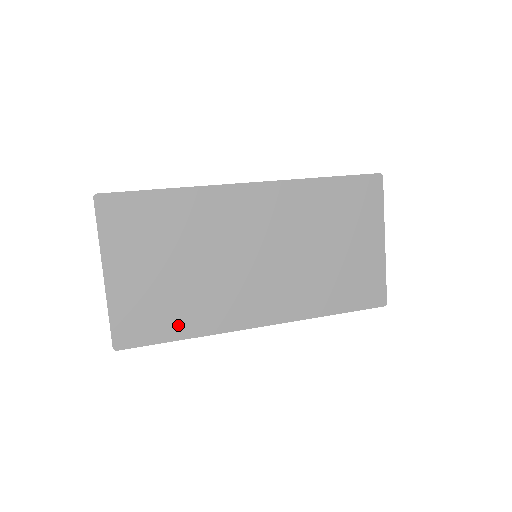
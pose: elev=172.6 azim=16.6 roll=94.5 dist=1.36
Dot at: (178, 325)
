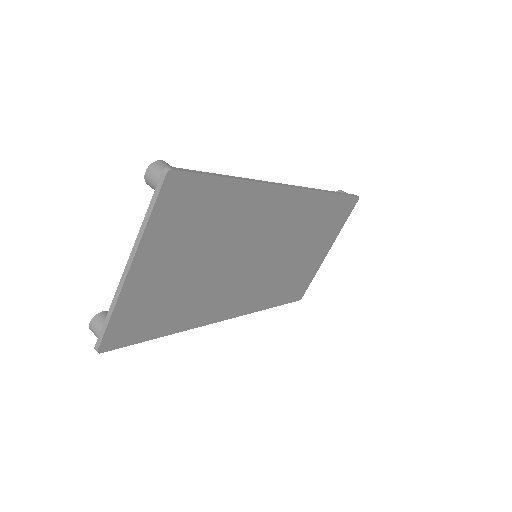
Dot at: (168, 322)
